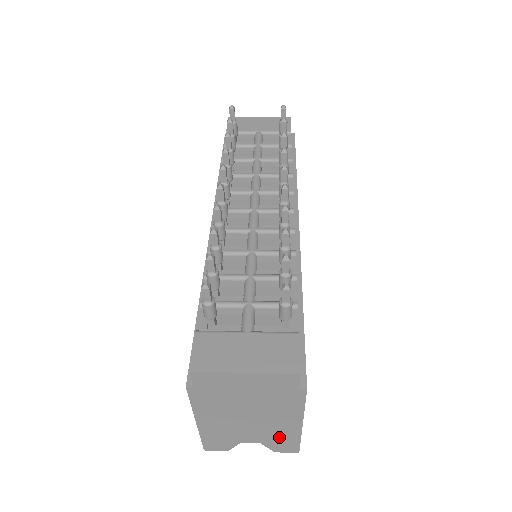
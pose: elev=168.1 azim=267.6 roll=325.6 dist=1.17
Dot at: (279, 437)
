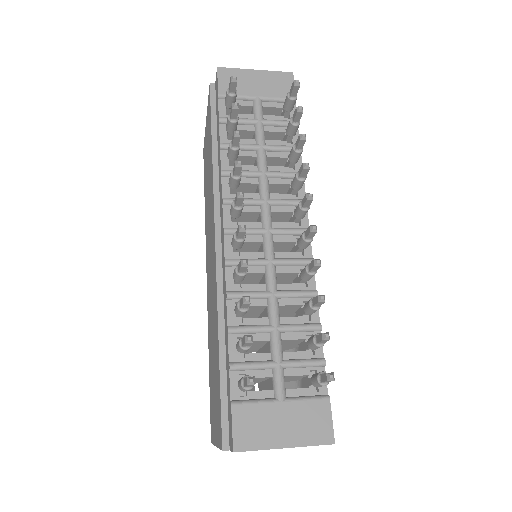
Dot at: occluded
